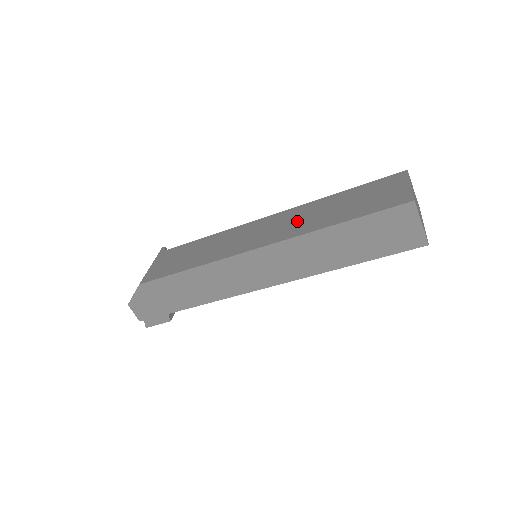
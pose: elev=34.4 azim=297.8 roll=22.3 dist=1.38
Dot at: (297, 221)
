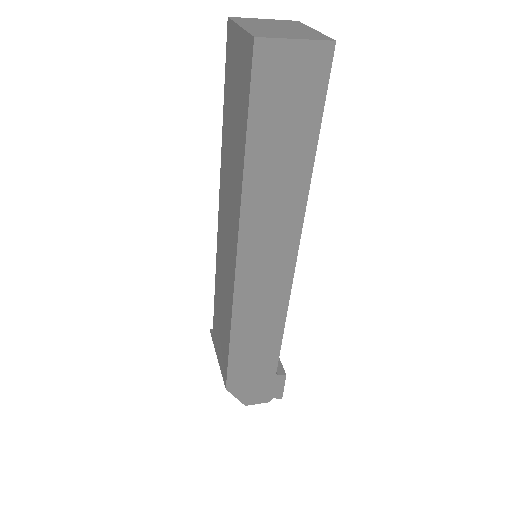
Dot at: (229, 196)
